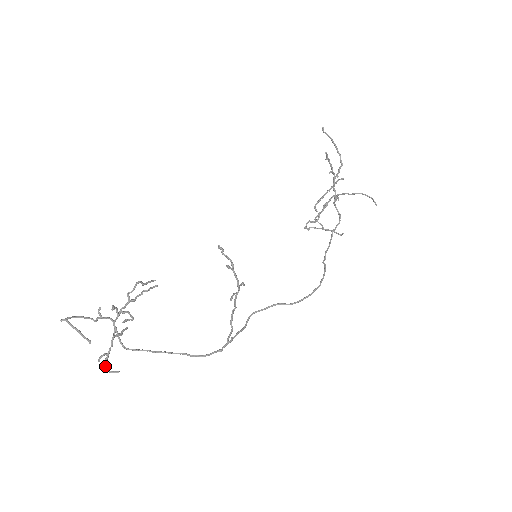
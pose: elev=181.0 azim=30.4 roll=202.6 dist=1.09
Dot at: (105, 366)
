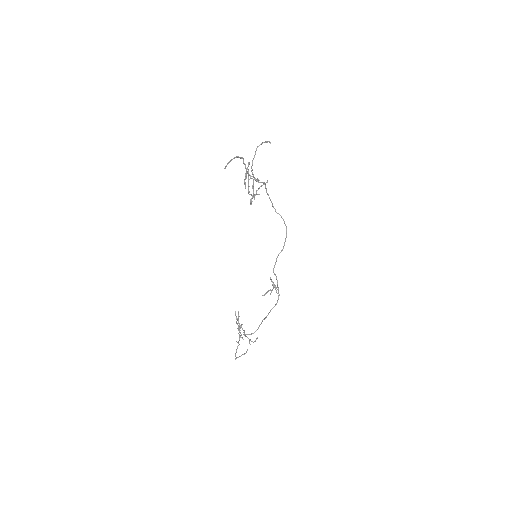
Dot at: (253, 342)
